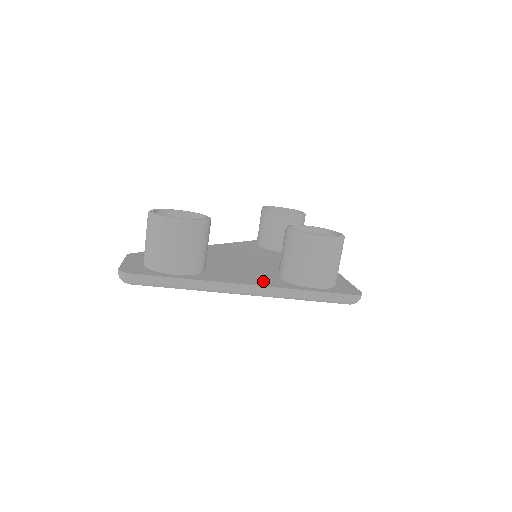
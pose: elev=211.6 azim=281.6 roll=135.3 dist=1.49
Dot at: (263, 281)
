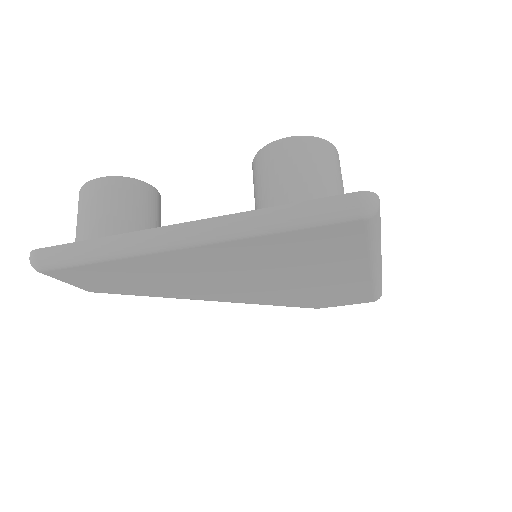
Dot at: occluded
